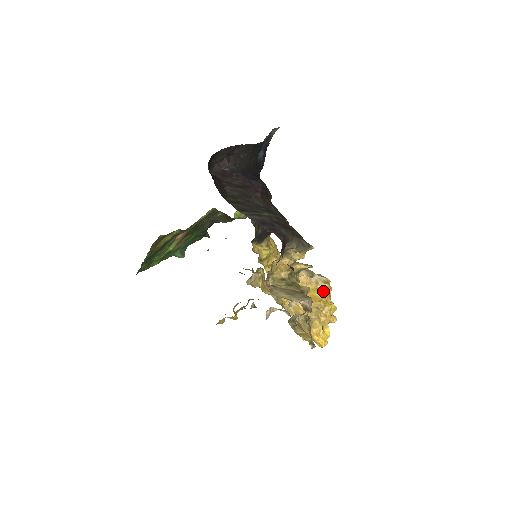
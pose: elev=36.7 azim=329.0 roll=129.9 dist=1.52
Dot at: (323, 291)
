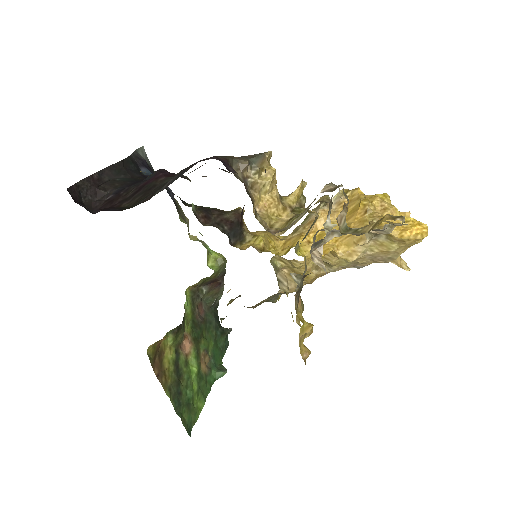
Dot at: (353, 199)
